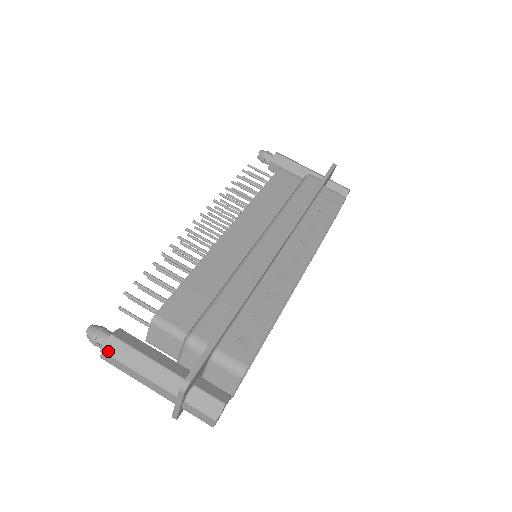
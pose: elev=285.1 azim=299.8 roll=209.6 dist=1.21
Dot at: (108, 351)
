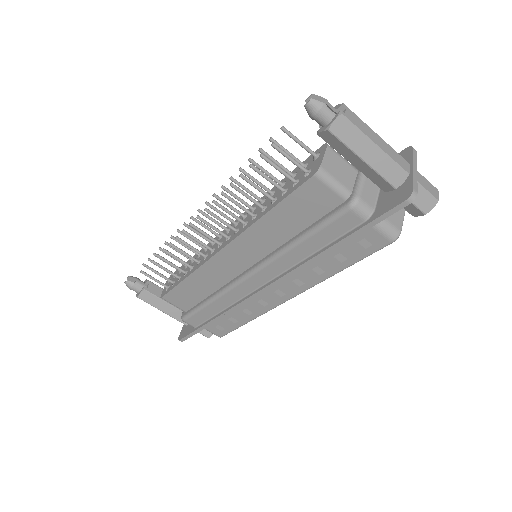
Dot at: occluded
